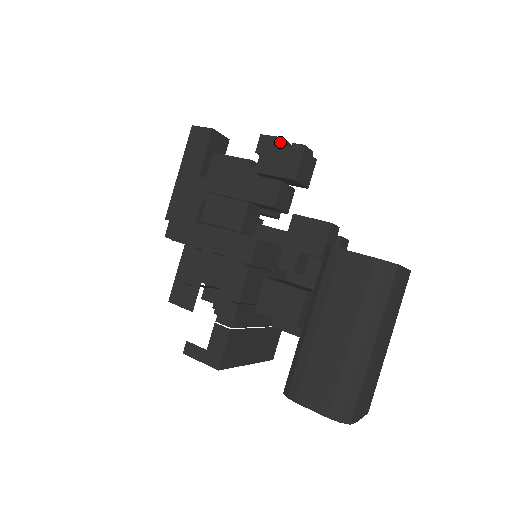
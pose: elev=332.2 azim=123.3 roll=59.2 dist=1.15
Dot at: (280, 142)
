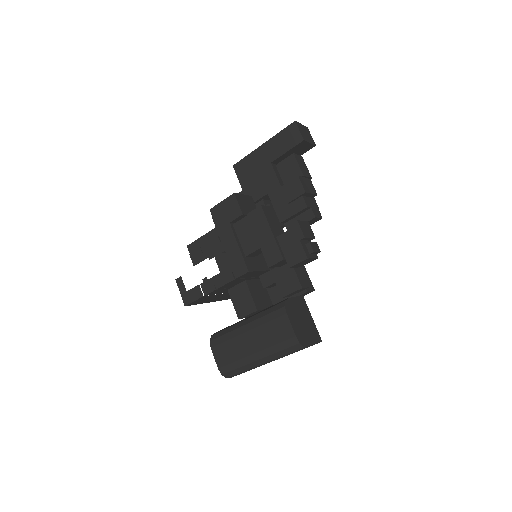
Dot at: (301, 238)
